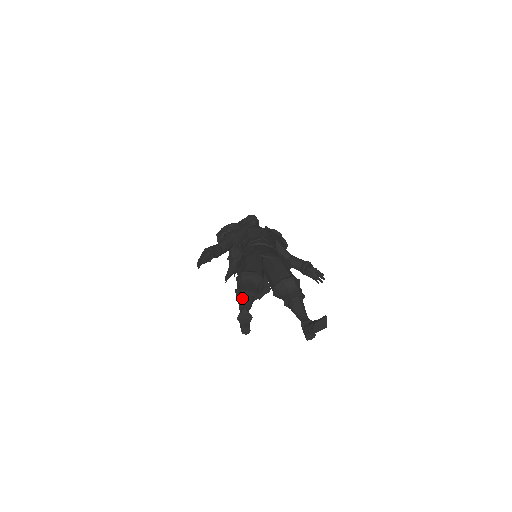
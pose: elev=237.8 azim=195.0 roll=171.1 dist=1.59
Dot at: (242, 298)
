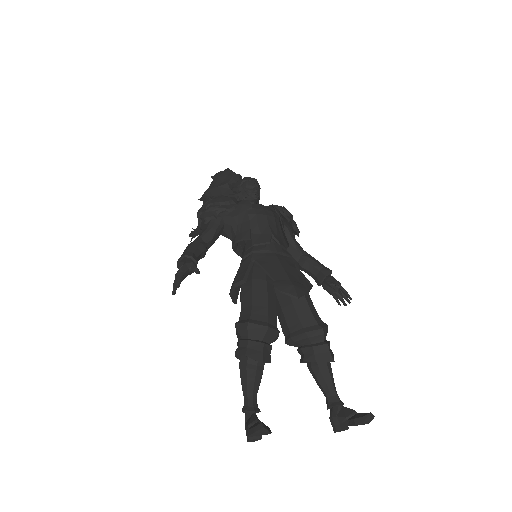
Dot at: (248, 373)
